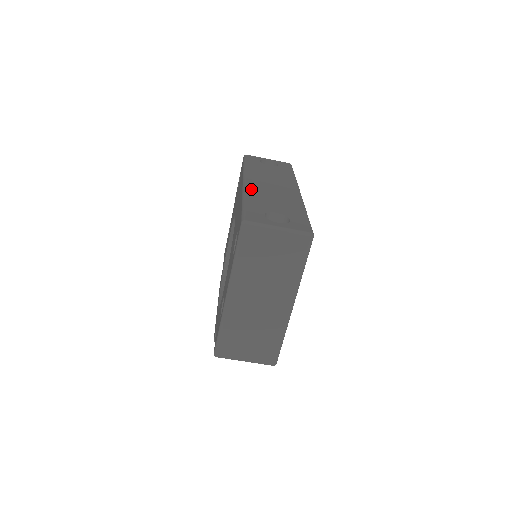
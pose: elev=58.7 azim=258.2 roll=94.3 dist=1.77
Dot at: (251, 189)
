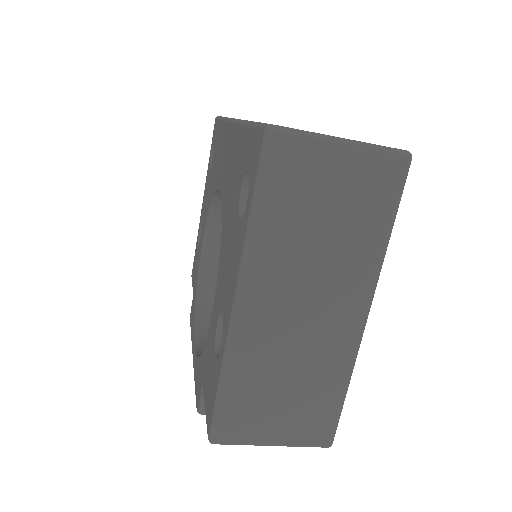
Dot at: occluded
